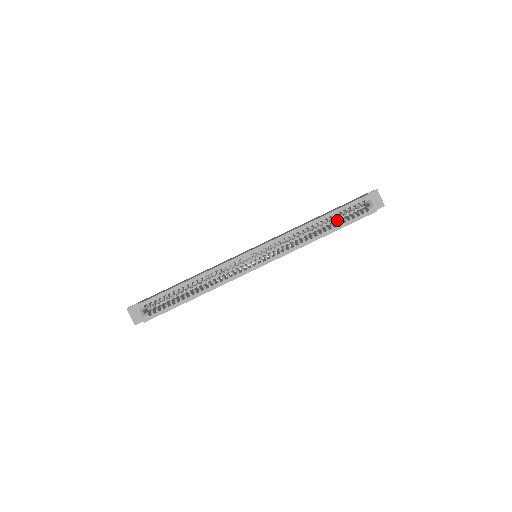
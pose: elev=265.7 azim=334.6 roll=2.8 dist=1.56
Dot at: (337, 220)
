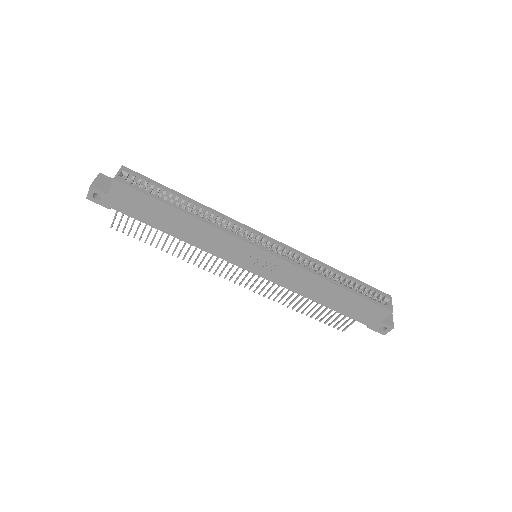
Dot at: occluded
